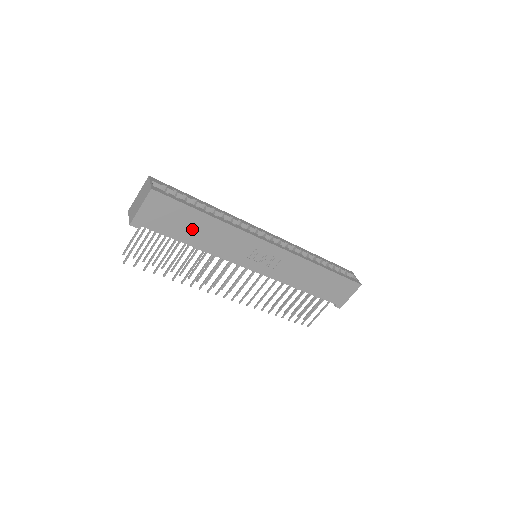
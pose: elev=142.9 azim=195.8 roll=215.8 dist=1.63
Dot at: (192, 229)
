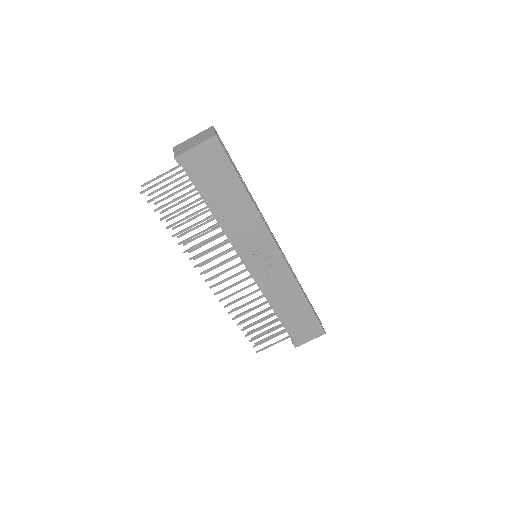
Dot at: (224, 195)
